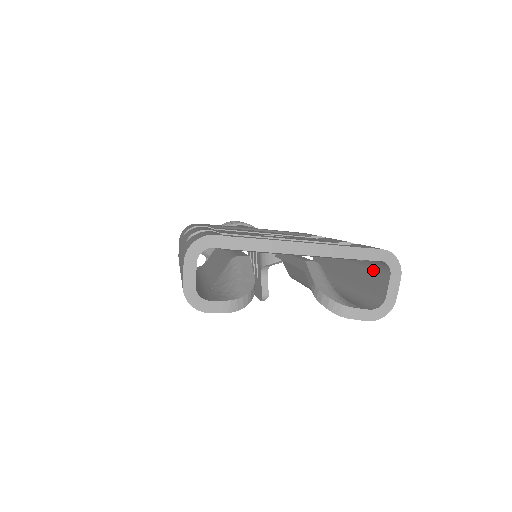
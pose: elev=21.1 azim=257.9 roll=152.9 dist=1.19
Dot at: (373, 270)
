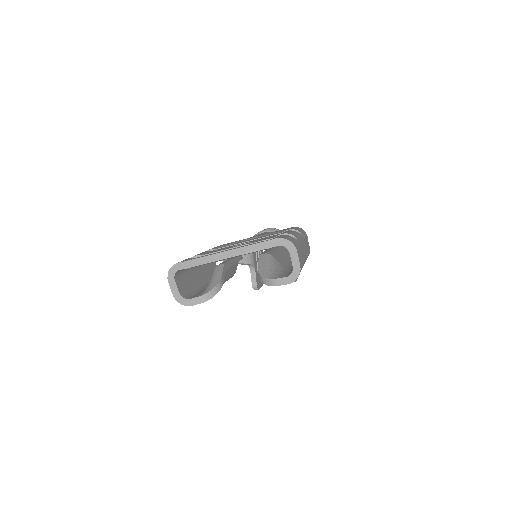
Dot at: occluded
